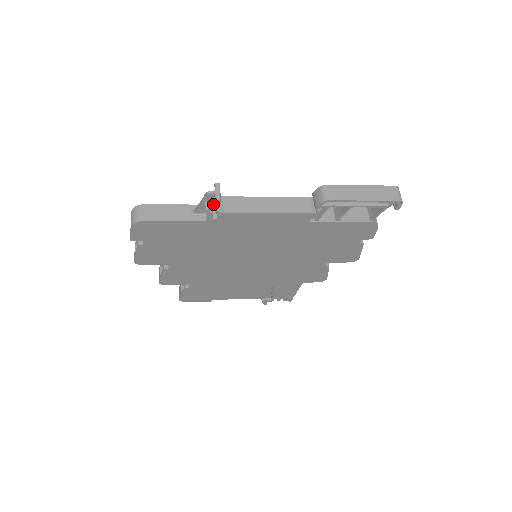
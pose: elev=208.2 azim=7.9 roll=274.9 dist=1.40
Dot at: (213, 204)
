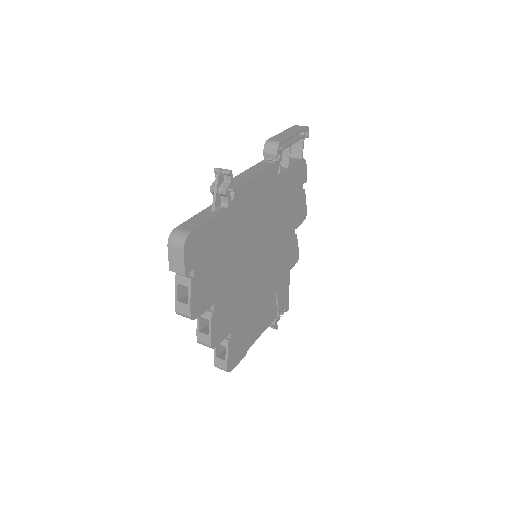
Dot at: (226, 184)
